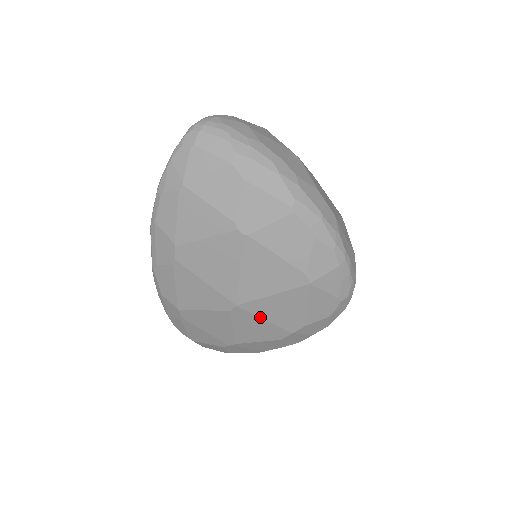
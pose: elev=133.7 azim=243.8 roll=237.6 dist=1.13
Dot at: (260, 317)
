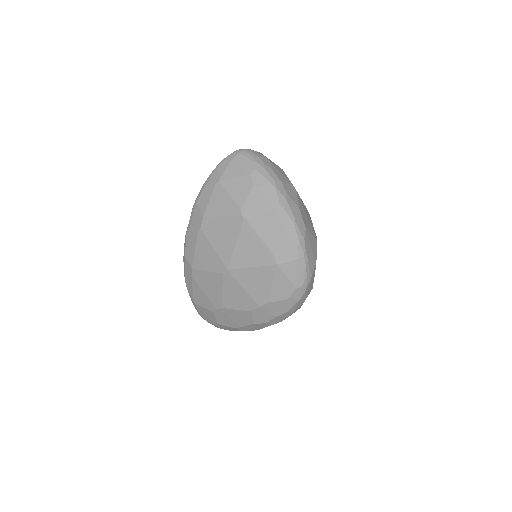
Dot at: (241, 285)
